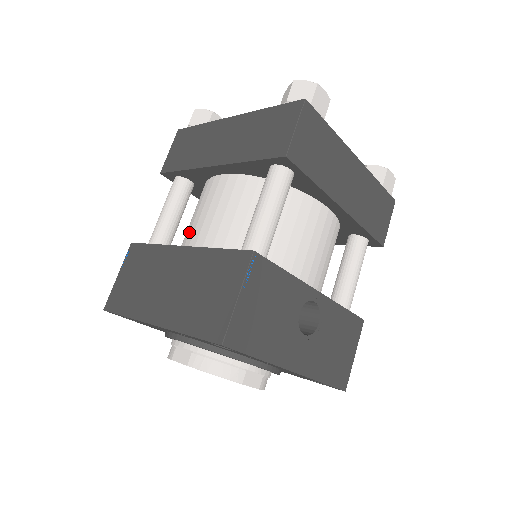
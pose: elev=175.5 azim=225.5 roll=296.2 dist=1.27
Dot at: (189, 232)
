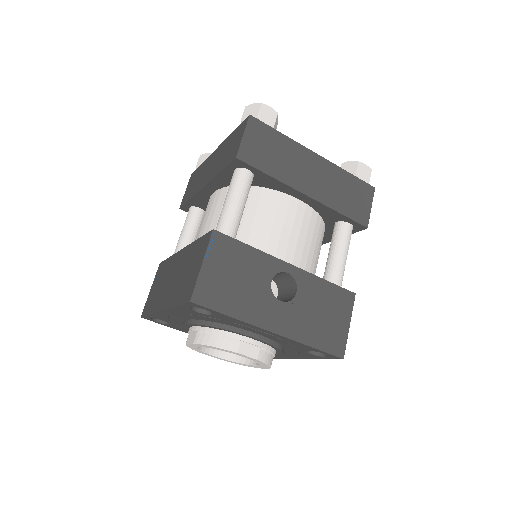
Dot at: occluded
